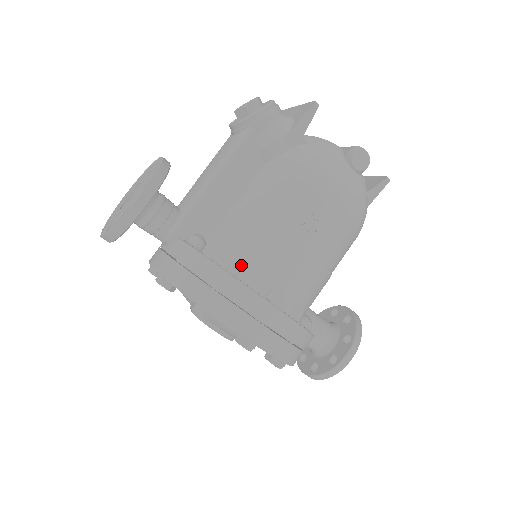
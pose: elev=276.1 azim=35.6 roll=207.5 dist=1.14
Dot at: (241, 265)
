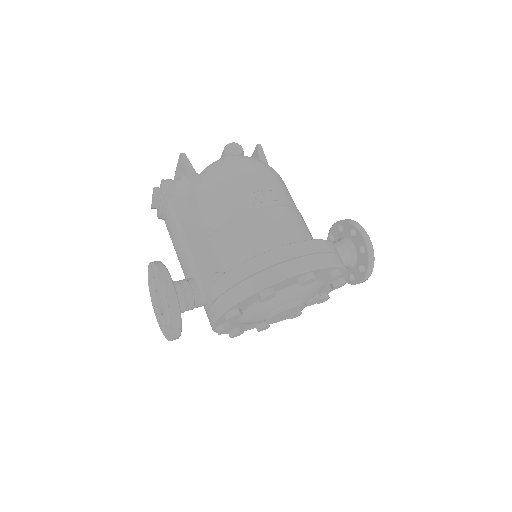
Dot at: (253, 253)
